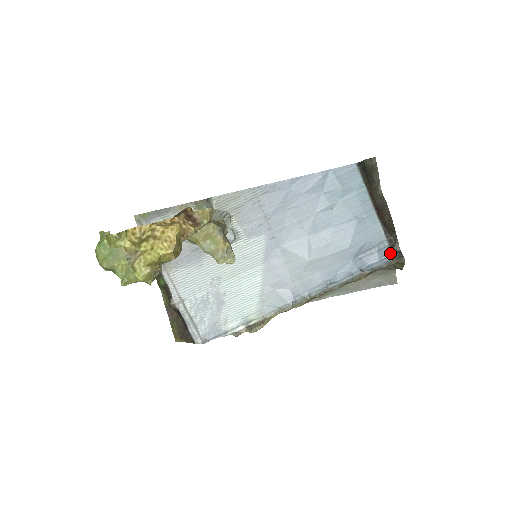
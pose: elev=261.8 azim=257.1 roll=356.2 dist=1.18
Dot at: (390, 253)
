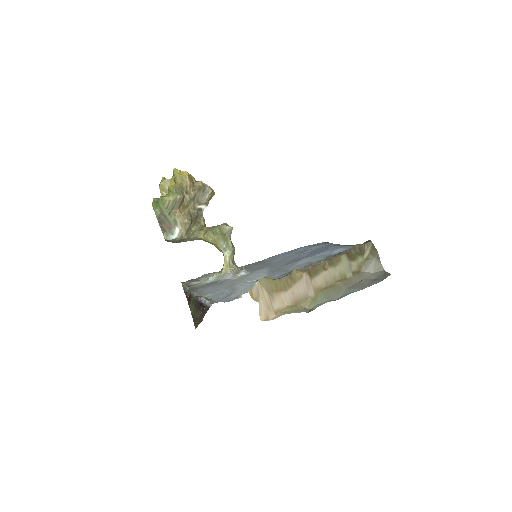
Dot at: occluded
